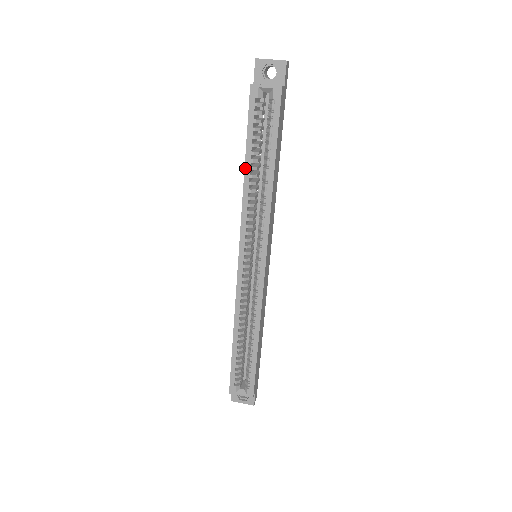
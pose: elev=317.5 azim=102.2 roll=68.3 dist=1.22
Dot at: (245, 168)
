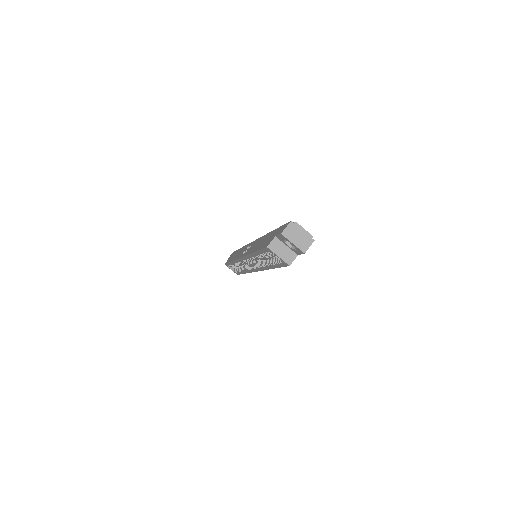
Dot at: (253, 253)
